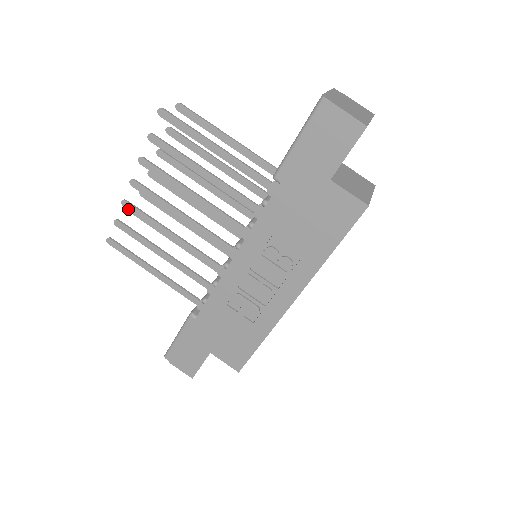
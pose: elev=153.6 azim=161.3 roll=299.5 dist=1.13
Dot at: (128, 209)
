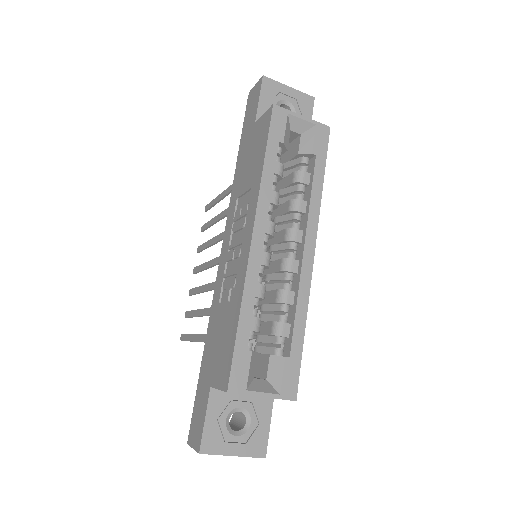
Dot at: (191, 294)
